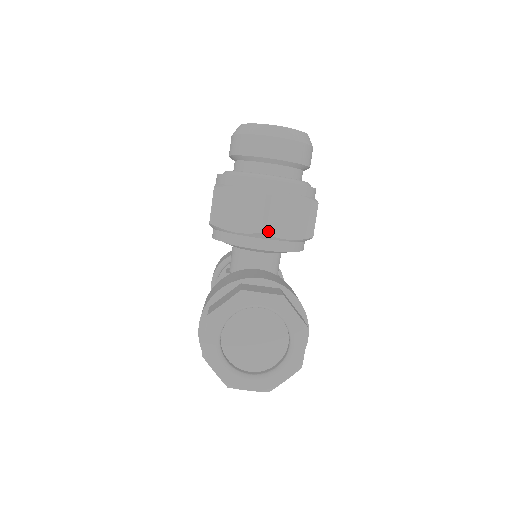
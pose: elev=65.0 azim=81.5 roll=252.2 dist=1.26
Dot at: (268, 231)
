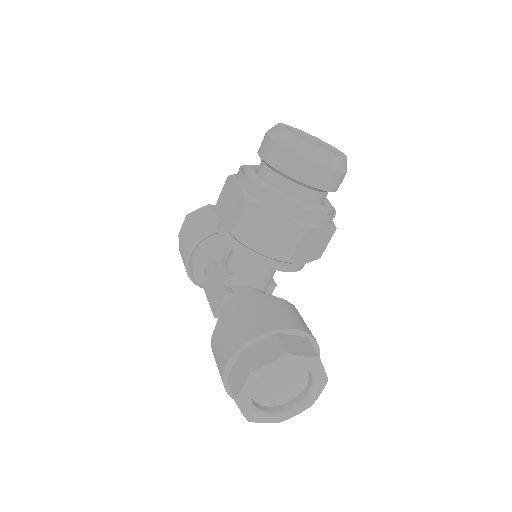
Dot at: (293, 260)
